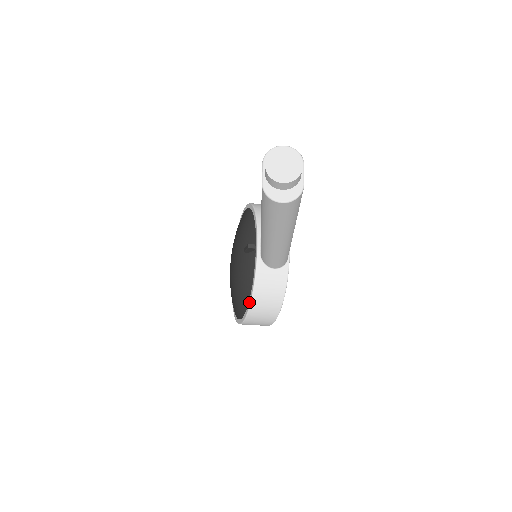
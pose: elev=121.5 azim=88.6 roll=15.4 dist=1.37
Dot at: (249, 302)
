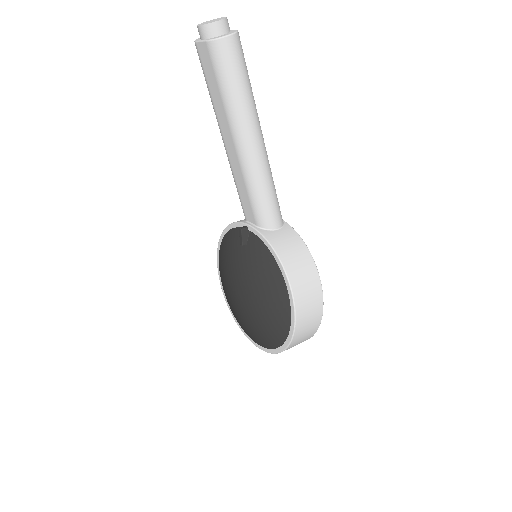
Dot at: (282, 271)
